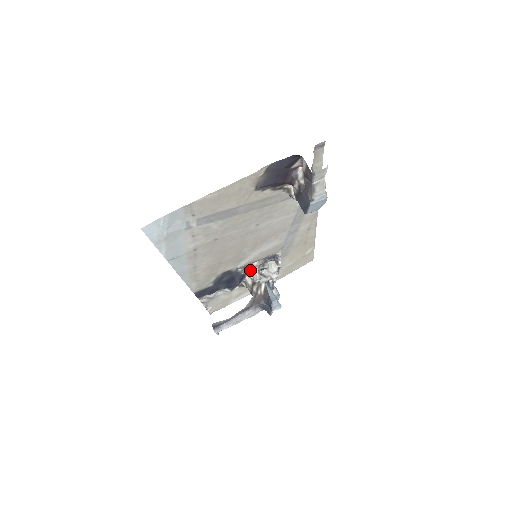
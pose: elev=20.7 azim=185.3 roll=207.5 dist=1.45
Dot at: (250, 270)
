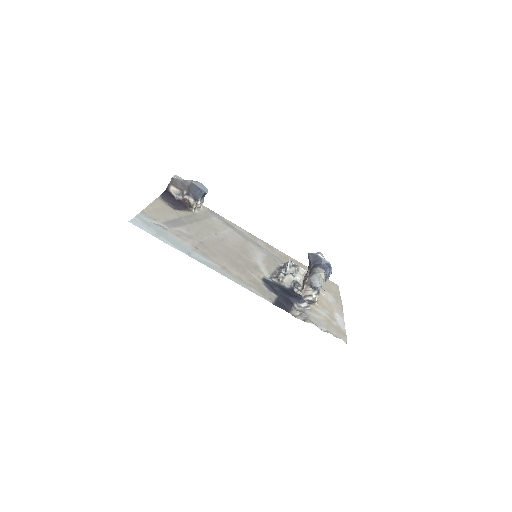
Dot at: (279, 274)
